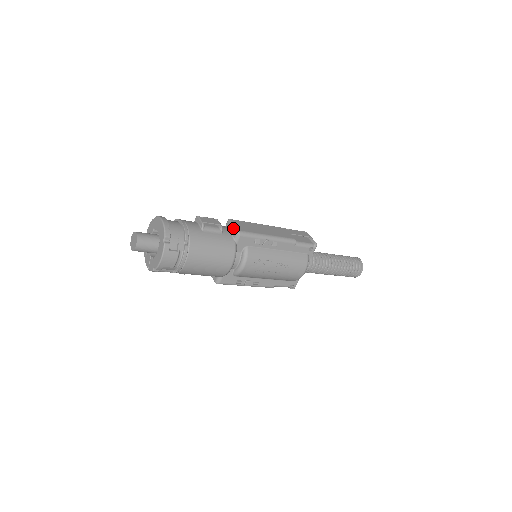
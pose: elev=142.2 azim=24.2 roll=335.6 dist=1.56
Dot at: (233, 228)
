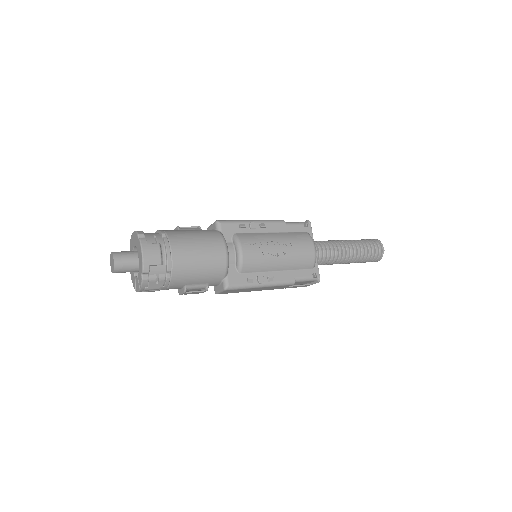
Dot at: (212, 225)
